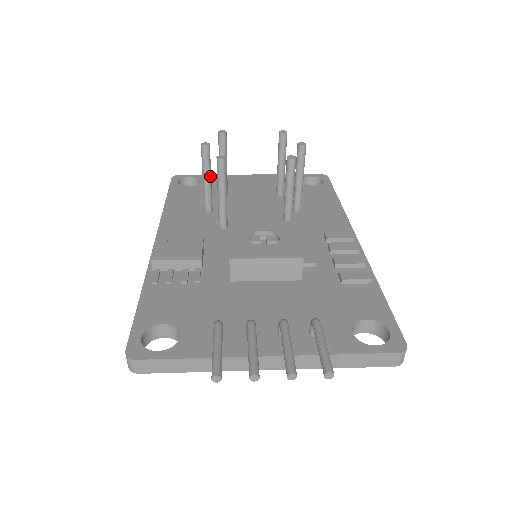
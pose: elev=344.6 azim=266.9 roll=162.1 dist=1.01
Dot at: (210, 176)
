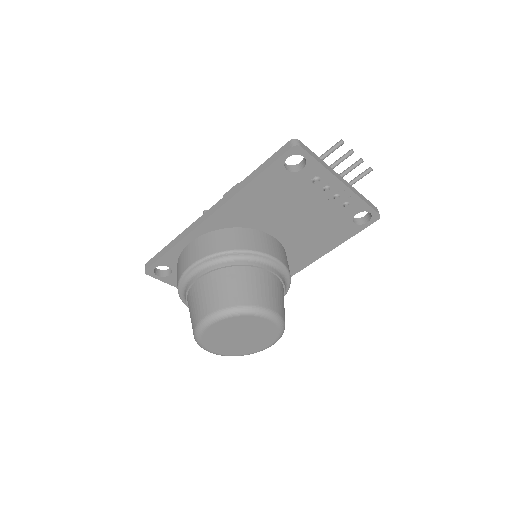
Dot at: occluded
